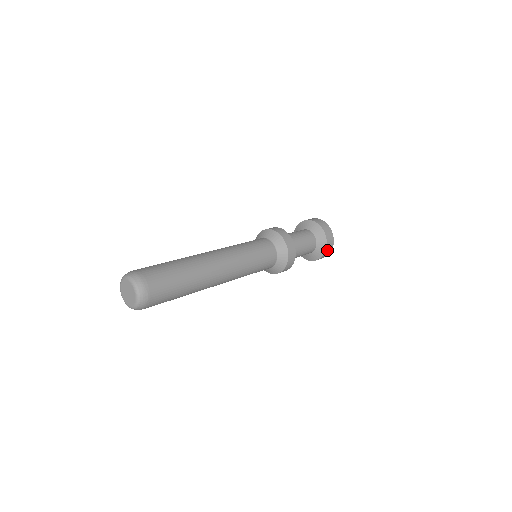
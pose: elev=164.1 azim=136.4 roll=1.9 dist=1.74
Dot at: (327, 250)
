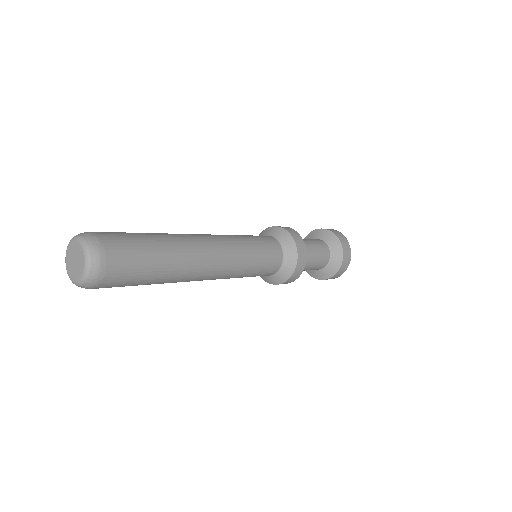
Dot at: (342, 243)
